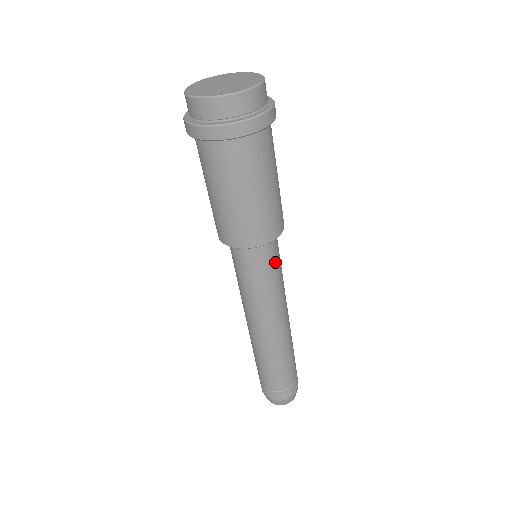
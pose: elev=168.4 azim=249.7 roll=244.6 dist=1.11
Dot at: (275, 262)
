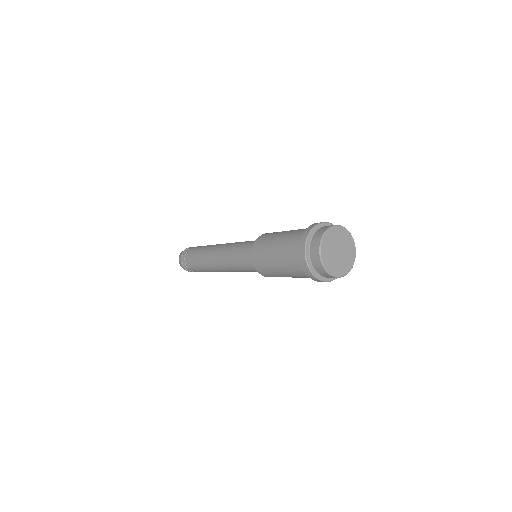
Dot at: occluded
